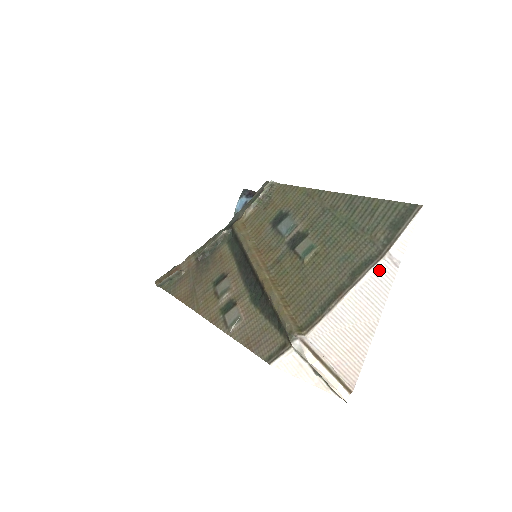
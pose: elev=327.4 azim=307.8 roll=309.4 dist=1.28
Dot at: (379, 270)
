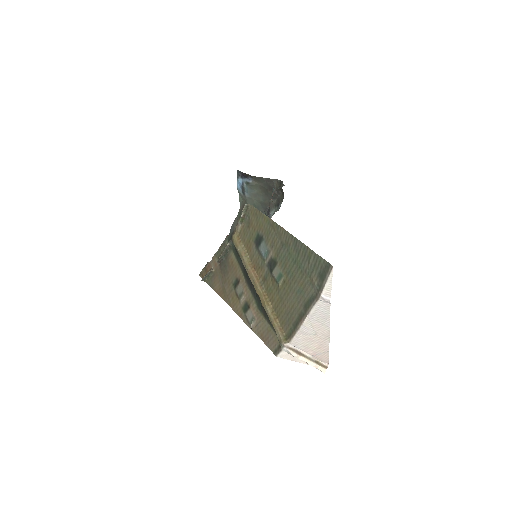
Dot at: (319, 306)
